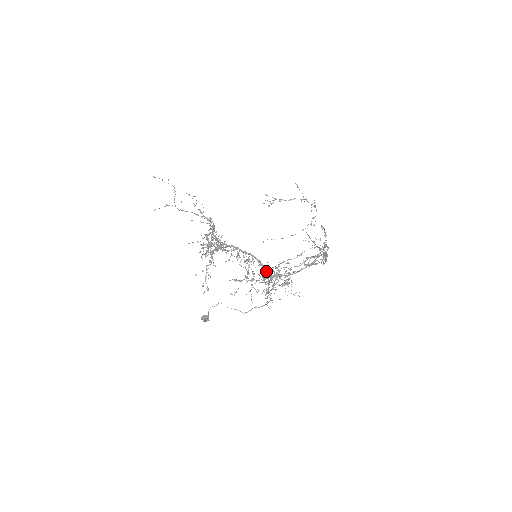
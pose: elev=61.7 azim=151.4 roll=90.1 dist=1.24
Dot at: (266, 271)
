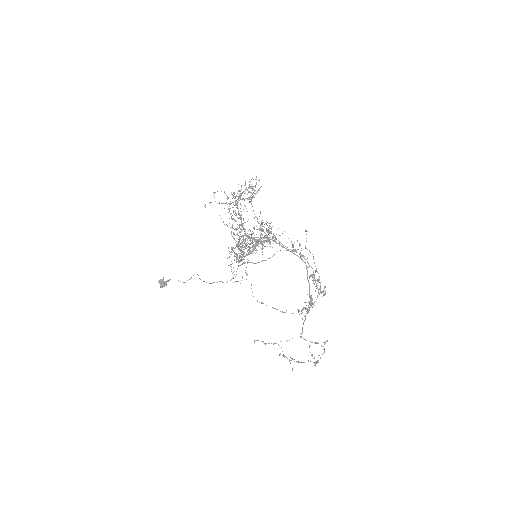
Dot at: occluded
